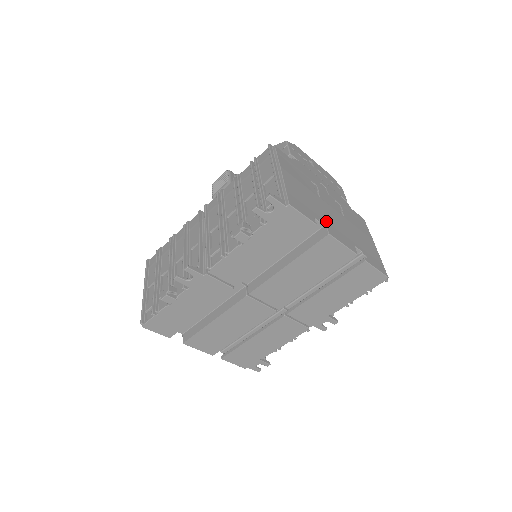
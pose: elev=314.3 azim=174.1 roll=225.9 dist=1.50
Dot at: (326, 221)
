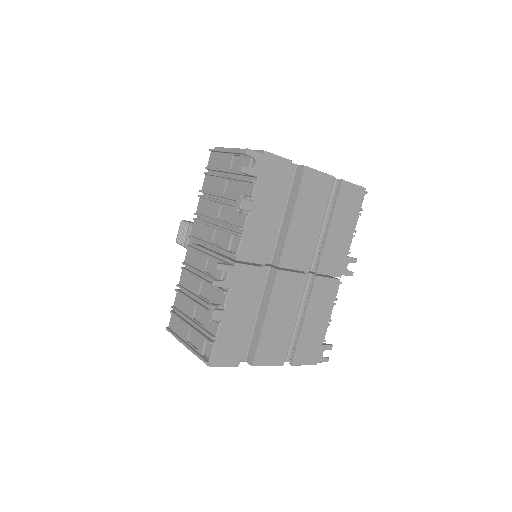
Dot at: occluded
